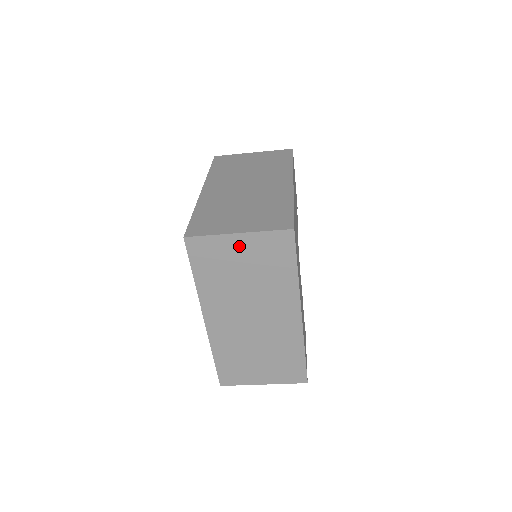
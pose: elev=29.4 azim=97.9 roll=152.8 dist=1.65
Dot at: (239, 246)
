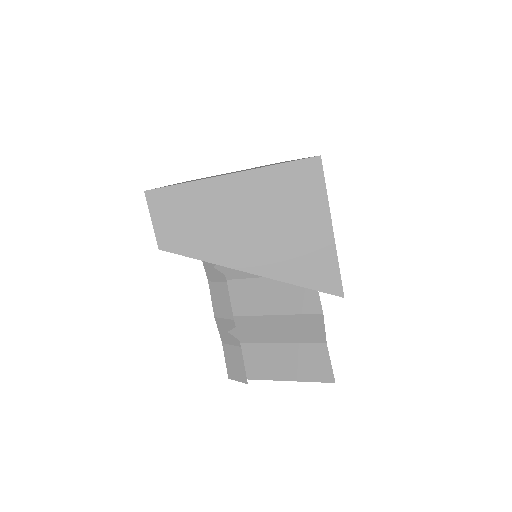
Dot at: occluded
